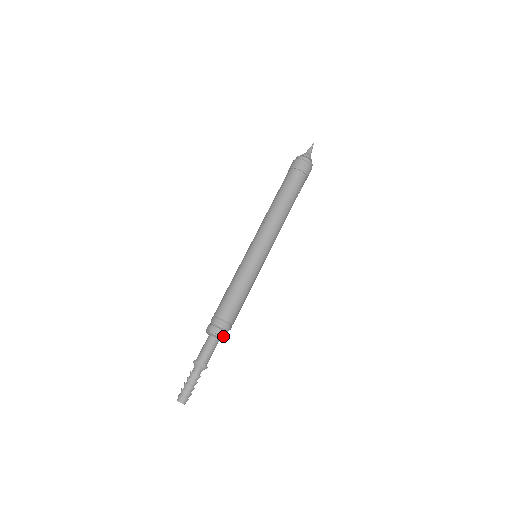
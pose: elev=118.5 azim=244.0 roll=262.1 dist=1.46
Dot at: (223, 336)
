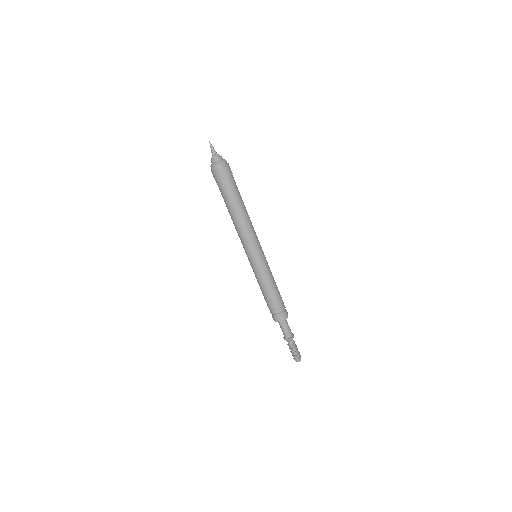
Dot at: (287, 316)
